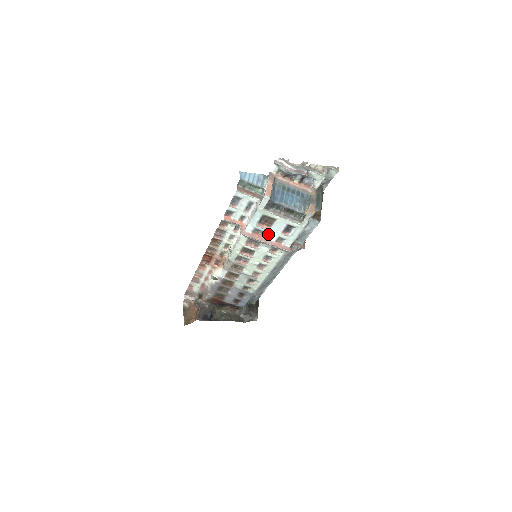
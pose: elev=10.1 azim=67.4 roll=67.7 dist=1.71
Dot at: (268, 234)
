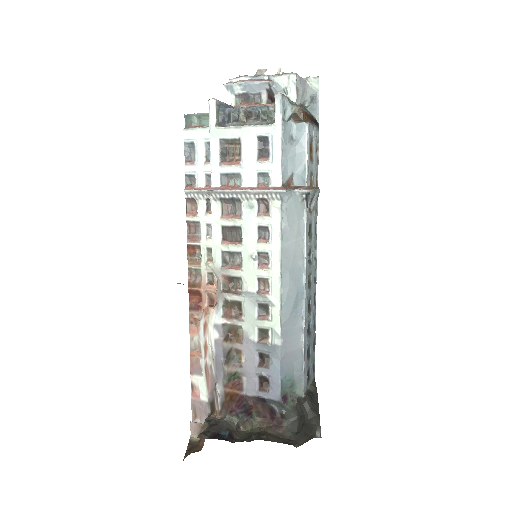
Dot at: (242, 176)
